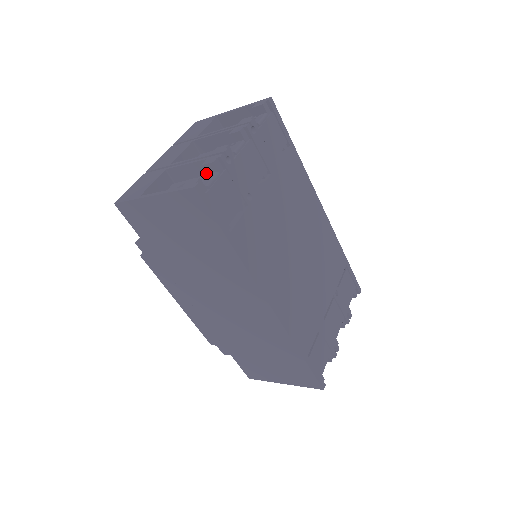
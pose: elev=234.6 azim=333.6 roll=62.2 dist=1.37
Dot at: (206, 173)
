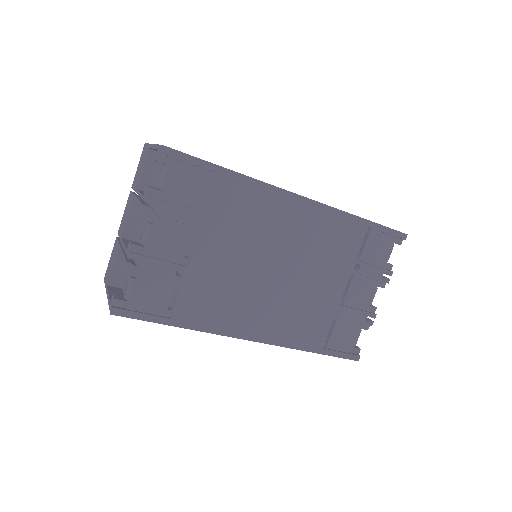
Dot at: occluded
